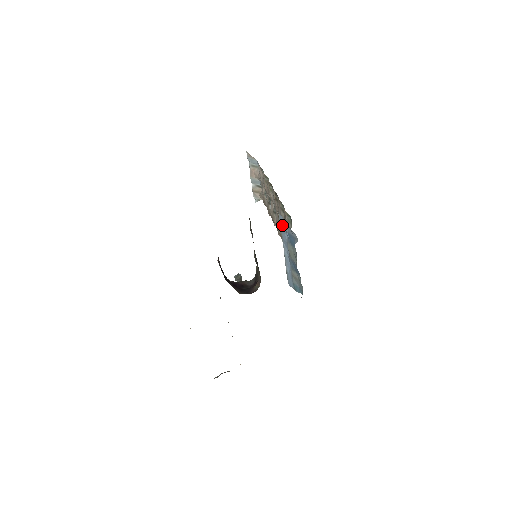
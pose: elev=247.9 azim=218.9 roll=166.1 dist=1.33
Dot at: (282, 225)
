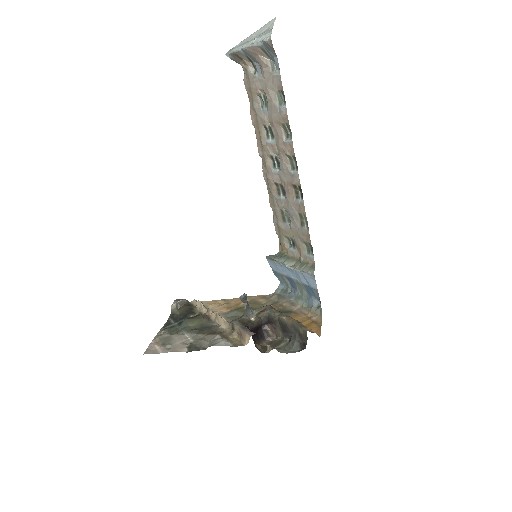
Dot at: (309, 280)
